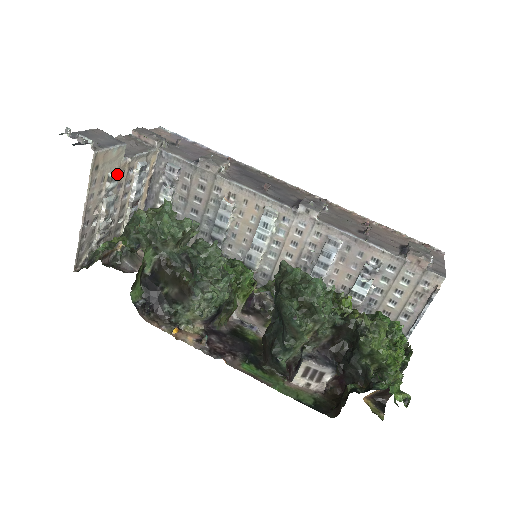
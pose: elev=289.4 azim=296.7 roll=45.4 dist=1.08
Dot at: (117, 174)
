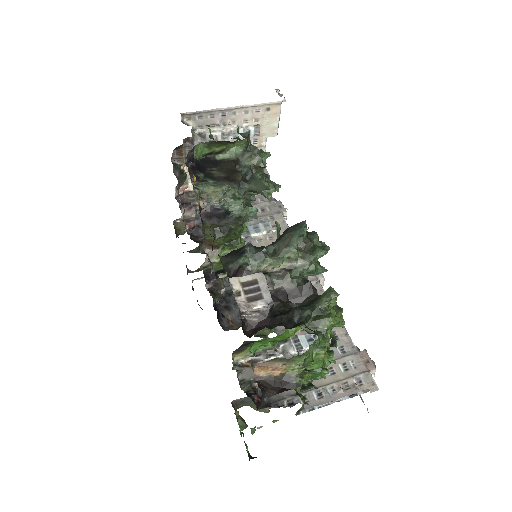
Dot at: (260, 132)
